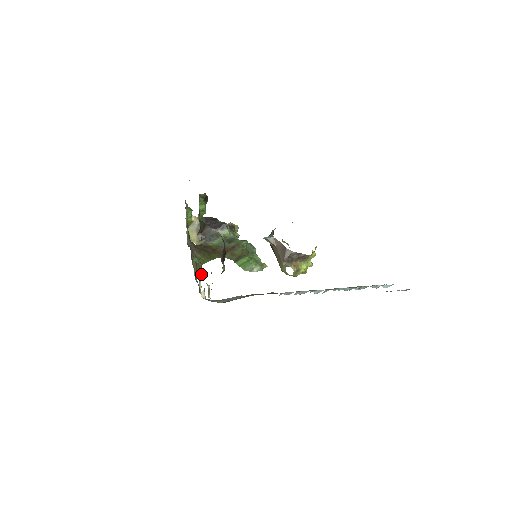
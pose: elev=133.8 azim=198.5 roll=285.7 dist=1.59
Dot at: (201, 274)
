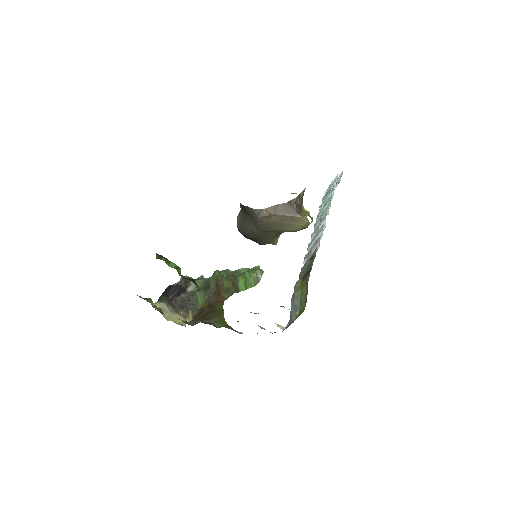
Dot at: occluded
